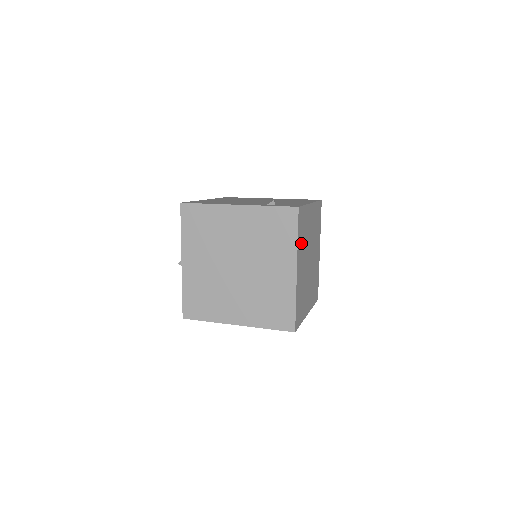
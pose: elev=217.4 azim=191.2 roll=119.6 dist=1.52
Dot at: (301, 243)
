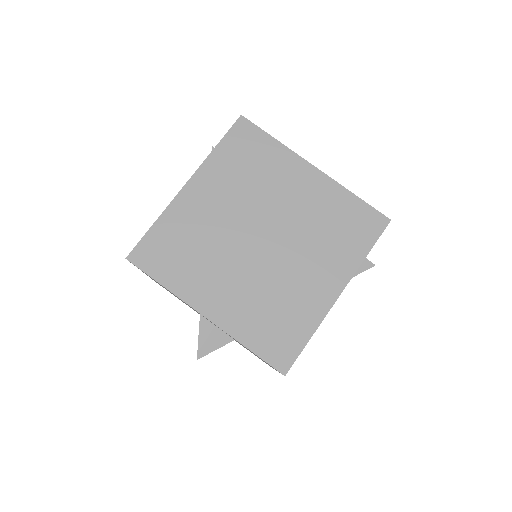
Dot at: occluded
